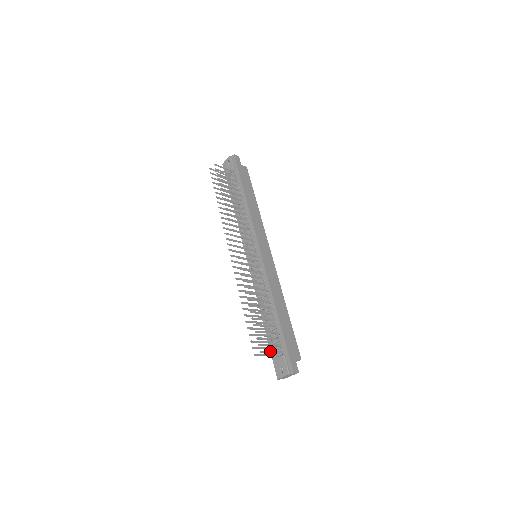
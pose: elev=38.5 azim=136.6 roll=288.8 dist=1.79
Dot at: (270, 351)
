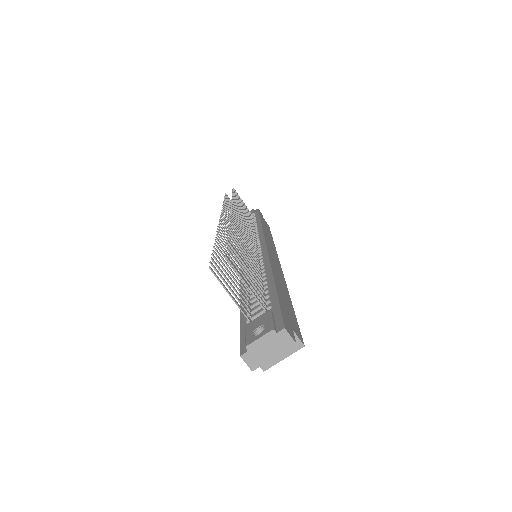
Dot at: occluded
